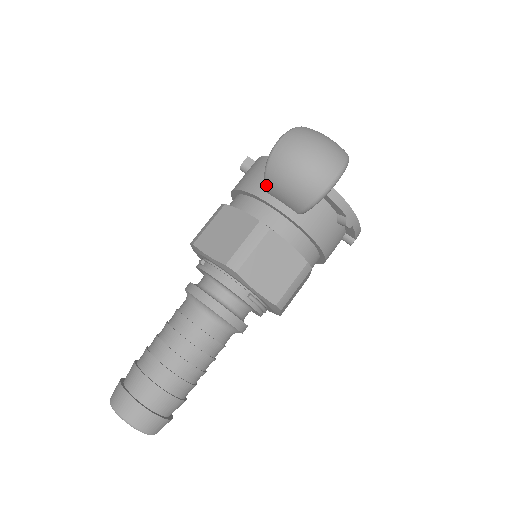
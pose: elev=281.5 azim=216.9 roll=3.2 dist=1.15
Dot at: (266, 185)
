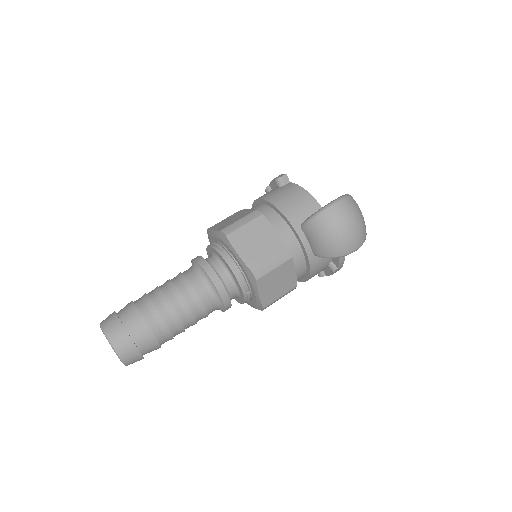
Dot at: (306, 225)
